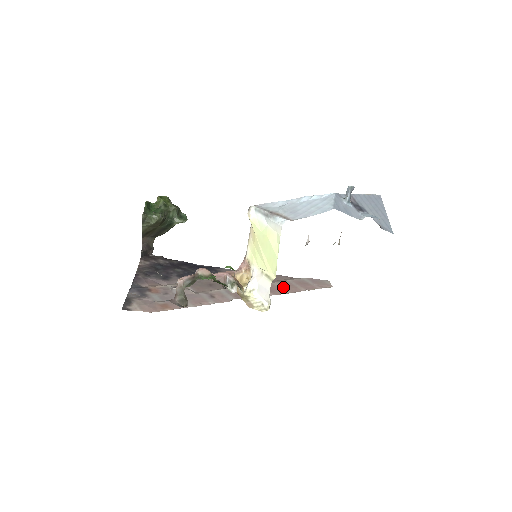
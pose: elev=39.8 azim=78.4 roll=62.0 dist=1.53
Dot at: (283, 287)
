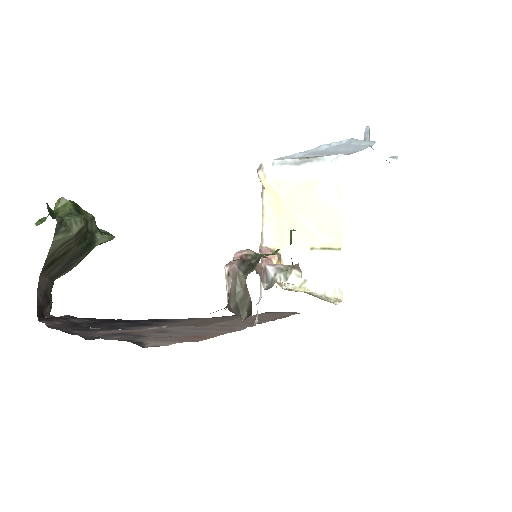
Dot at: (268, 316)
